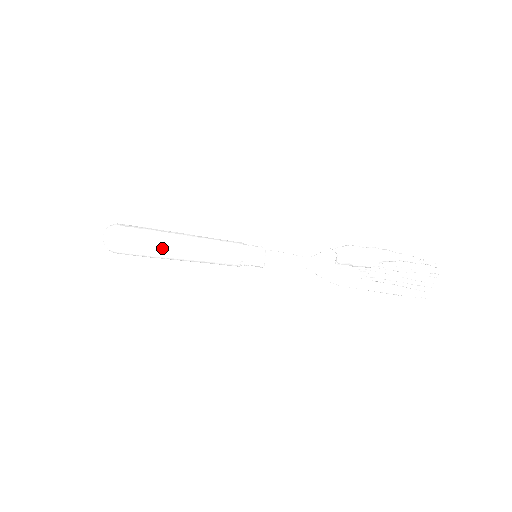
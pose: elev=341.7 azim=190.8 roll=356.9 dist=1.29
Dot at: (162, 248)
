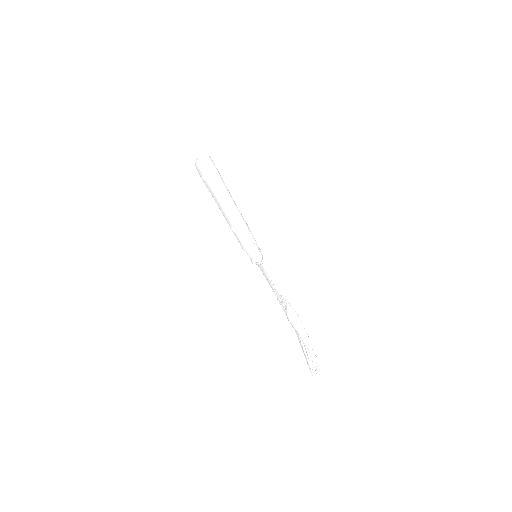
Dot at: (216, 200)
